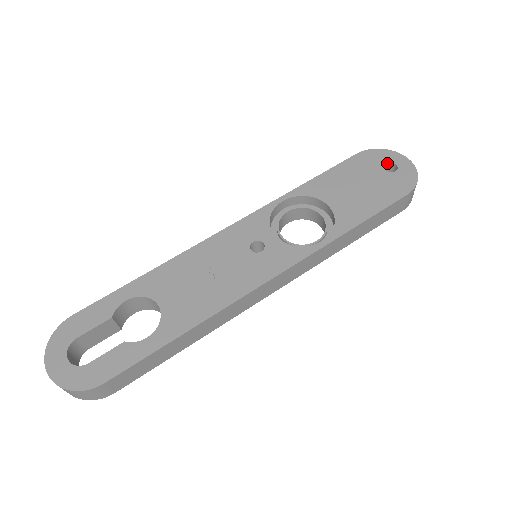
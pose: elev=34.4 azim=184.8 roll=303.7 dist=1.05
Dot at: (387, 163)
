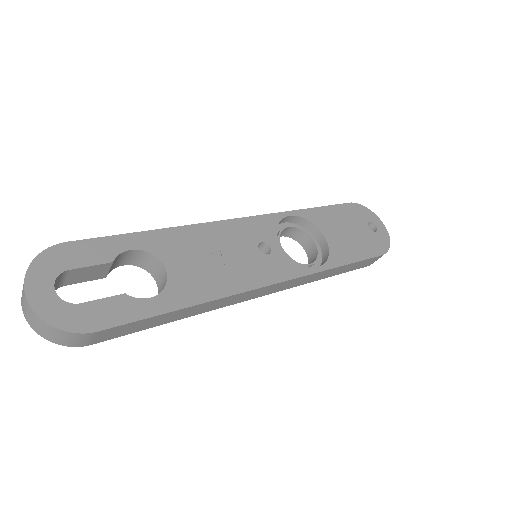
Dot at: (370, 222)
